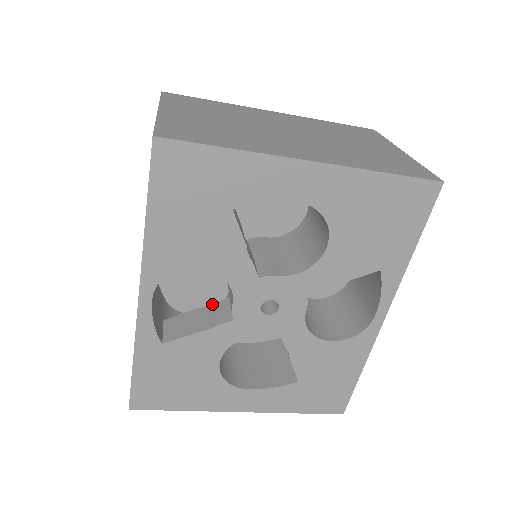
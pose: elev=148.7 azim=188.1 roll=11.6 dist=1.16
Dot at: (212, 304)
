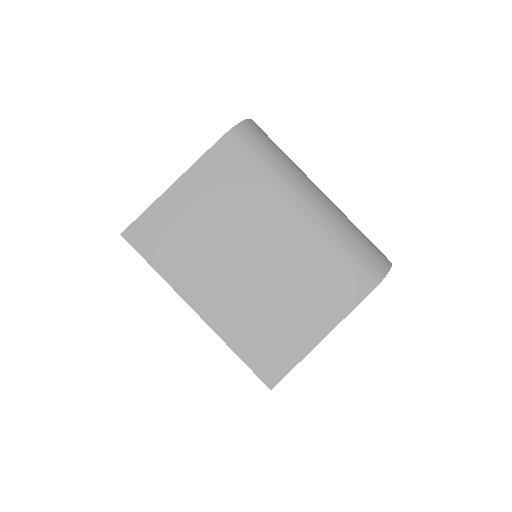
Dot at: occluded
